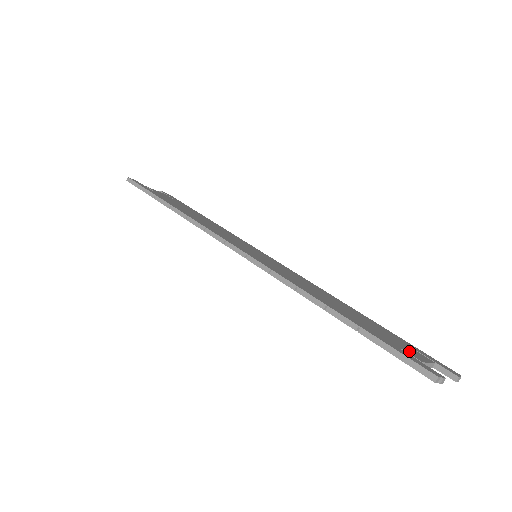
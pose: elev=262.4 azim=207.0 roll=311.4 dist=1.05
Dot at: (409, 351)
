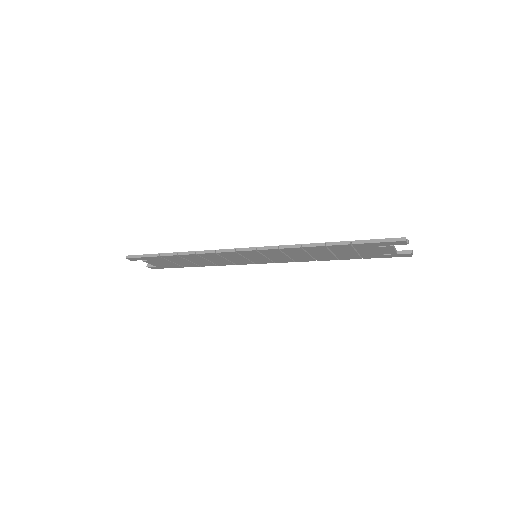
Dot at: occluded
